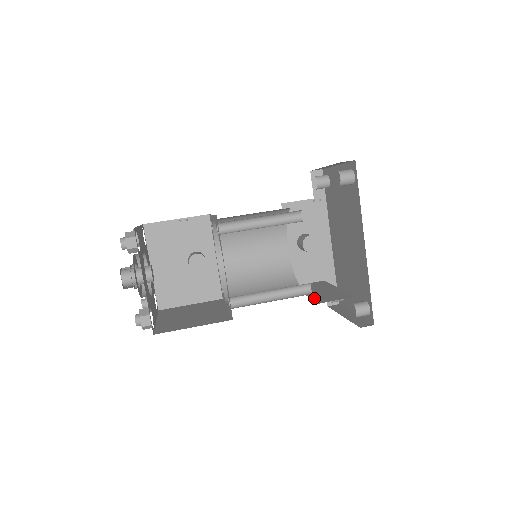
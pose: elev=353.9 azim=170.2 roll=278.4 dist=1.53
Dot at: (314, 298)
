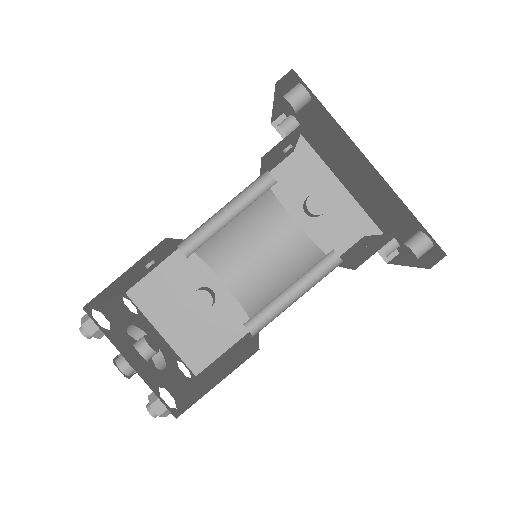
Dot at: (350, 265)
